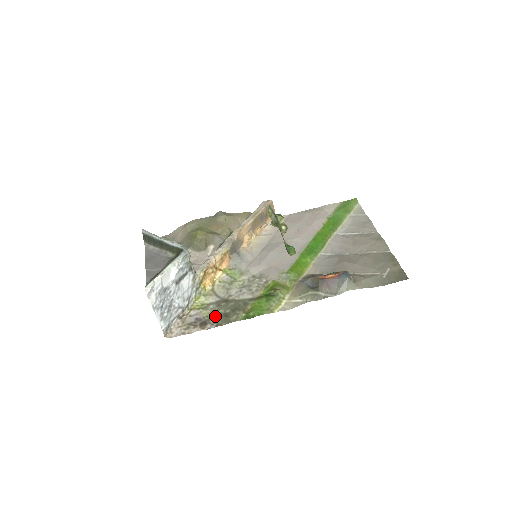
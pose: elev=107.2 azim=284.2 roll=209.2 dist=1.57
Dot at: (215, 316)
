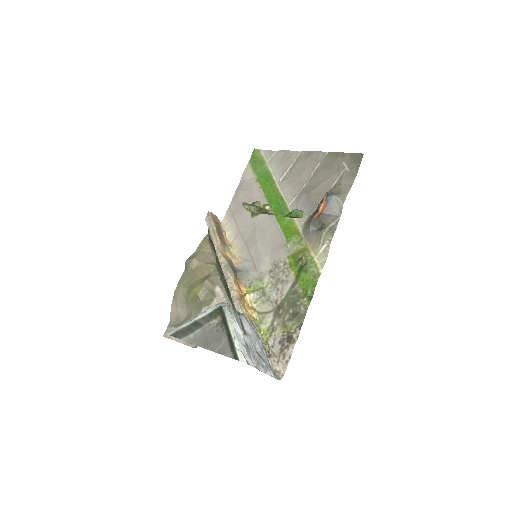
Dot at: (289, 325)
